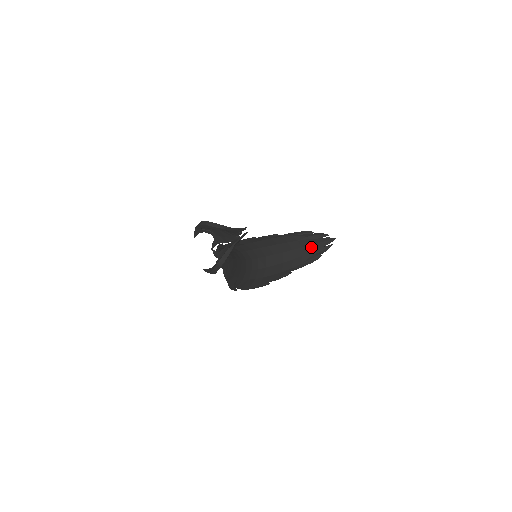
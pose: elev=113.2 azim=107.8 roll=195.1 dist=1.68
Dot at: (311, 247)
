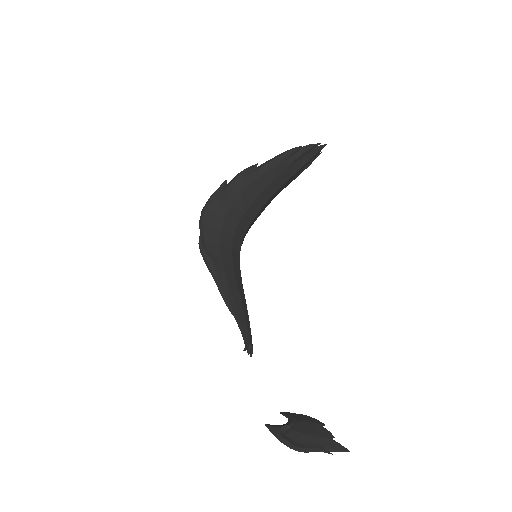
Dot at: (299, 171)
